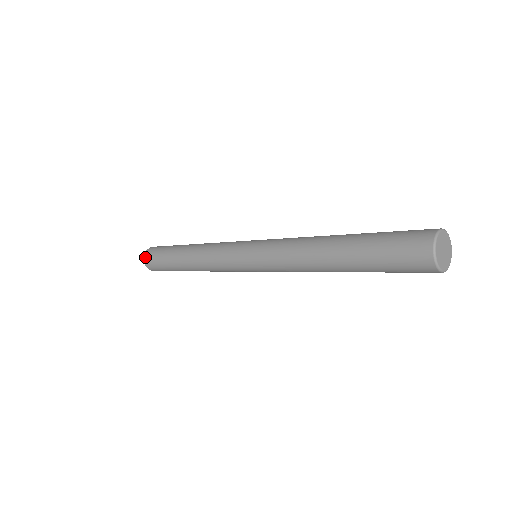
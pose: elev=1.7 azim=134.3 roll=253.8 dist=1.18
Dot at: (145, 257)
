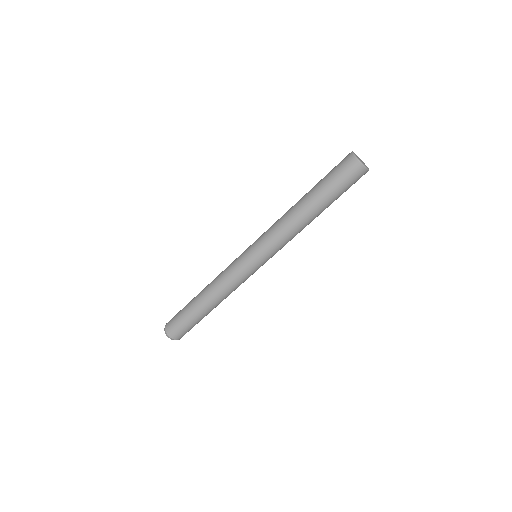
Dot at: (166, 327)
